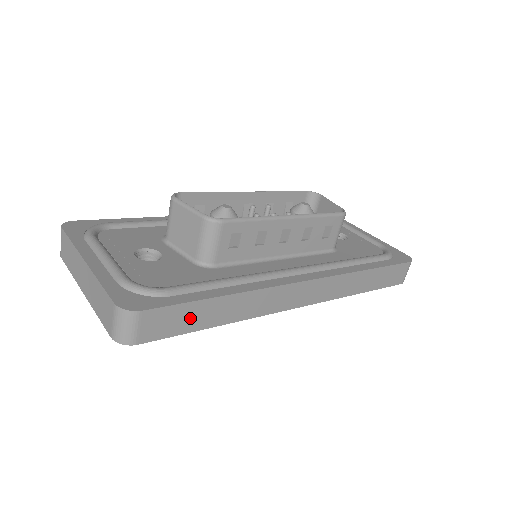
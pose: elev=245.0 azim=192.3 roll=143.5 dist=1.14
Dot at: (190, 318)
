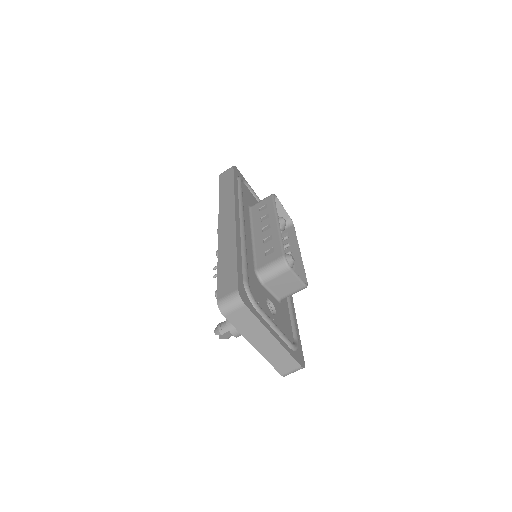
Dot at: occluded
